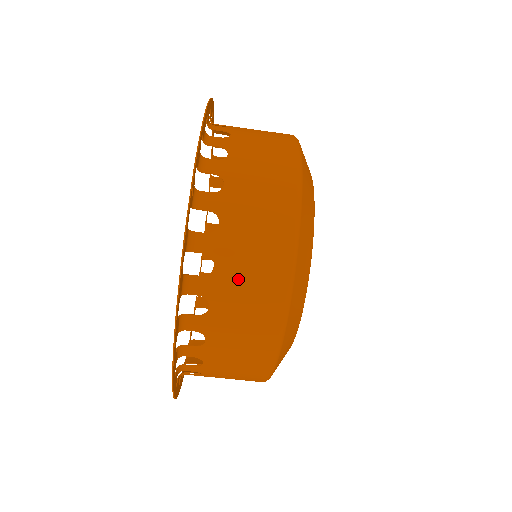
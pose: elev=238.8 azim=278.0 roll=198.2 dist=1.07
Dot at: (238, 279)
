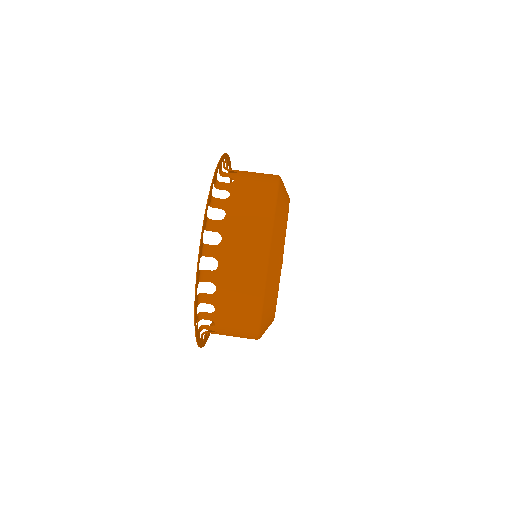
Dot at: (247, 185)
